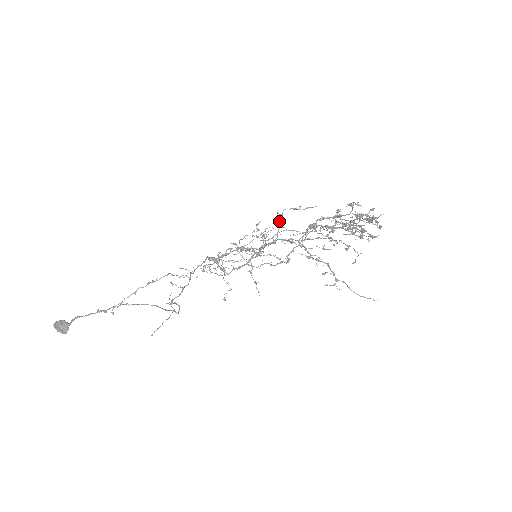
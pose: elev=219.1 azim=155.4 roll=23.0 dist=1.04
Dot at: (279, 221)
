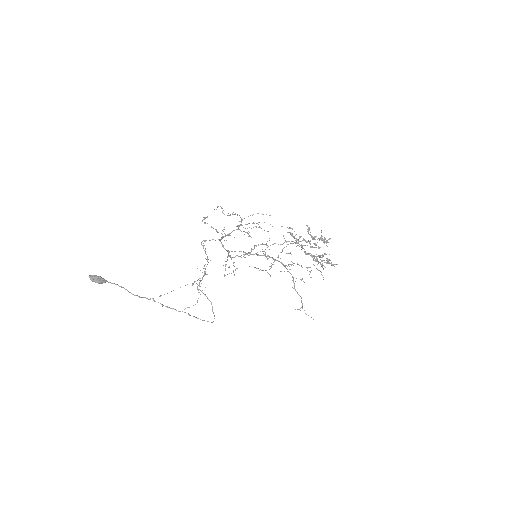
Dot at: occluded
